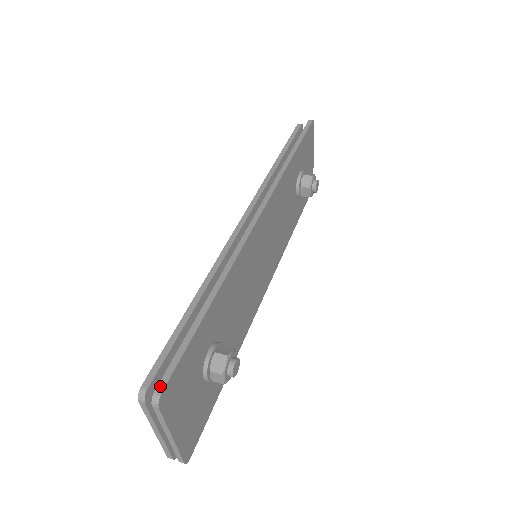
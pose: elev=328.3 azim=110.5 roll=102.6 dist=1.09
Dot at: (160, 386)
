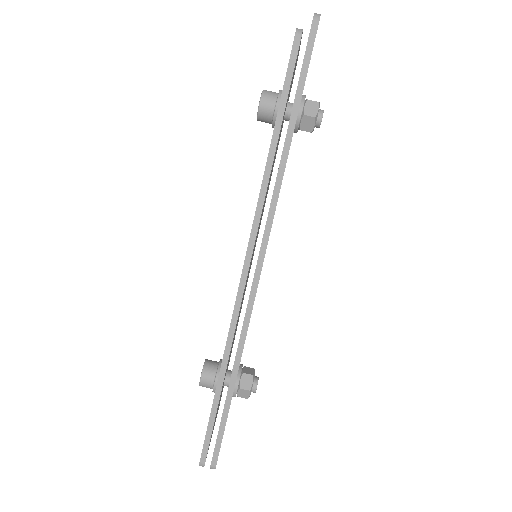
Dot at: (213, 462)
